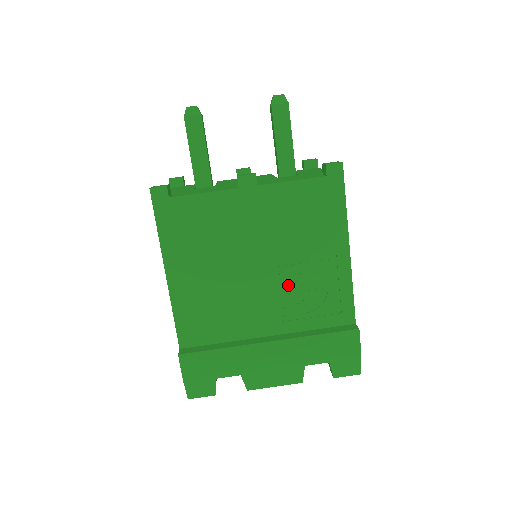
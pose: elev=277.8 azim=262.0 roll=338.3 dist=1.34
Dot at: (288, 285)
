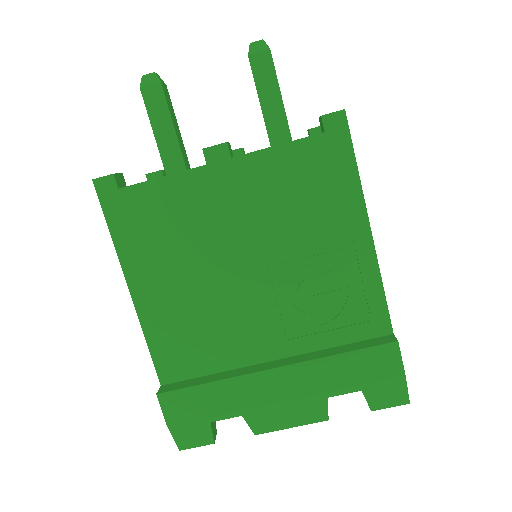
Dot at: (292, 289)
